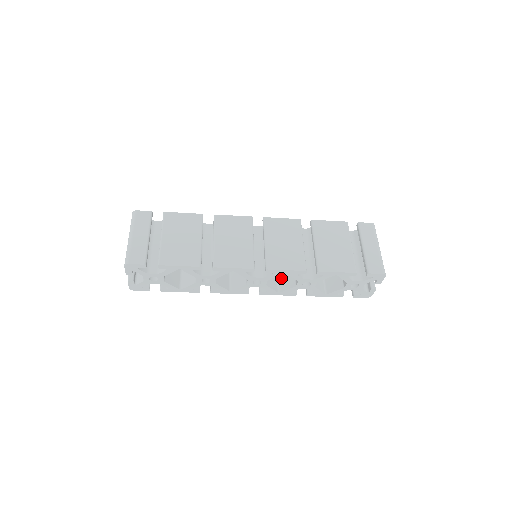
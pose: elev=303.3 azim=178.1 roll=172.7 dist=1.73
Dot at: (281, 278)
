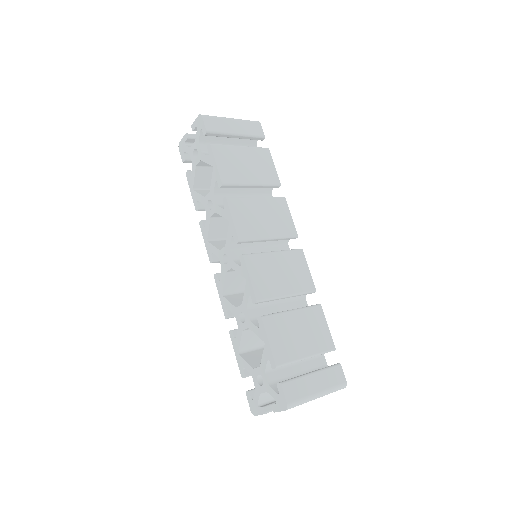
Dot at: (241, 295)
